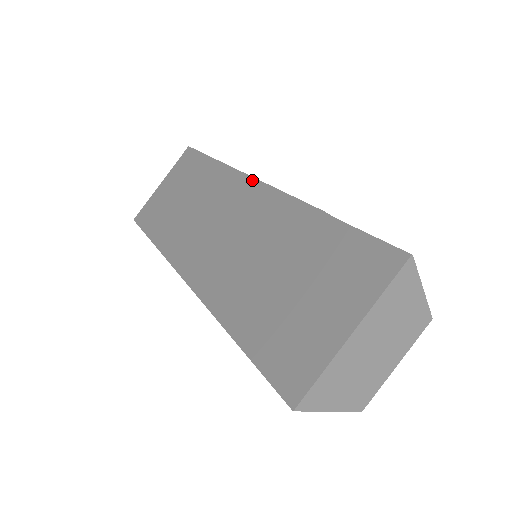
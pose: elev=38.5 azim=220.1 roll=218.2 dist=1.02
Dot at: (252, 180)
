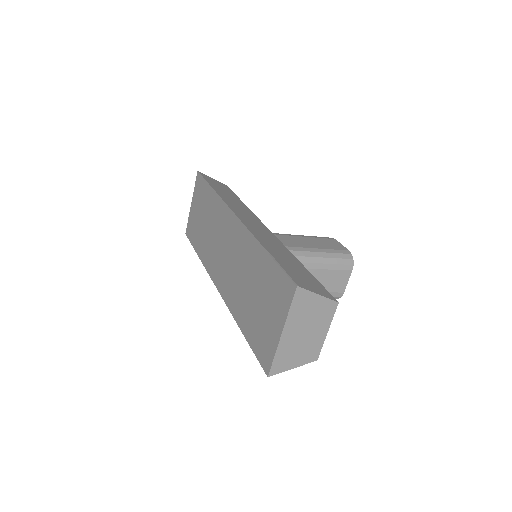
Dot at: (231, 213)
